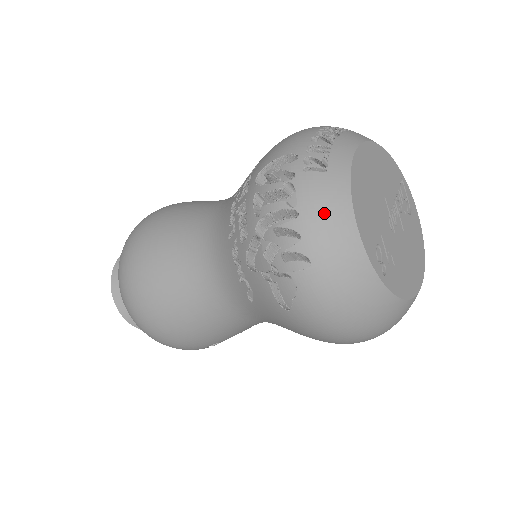
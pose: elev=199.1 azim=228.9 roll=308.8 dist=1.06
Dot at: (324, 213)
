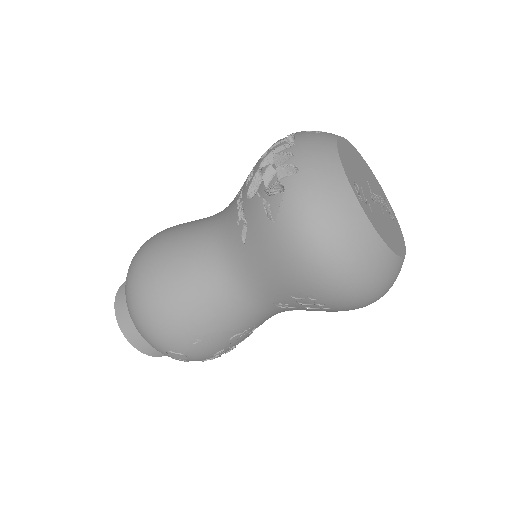
Dot at: (314, 144)
